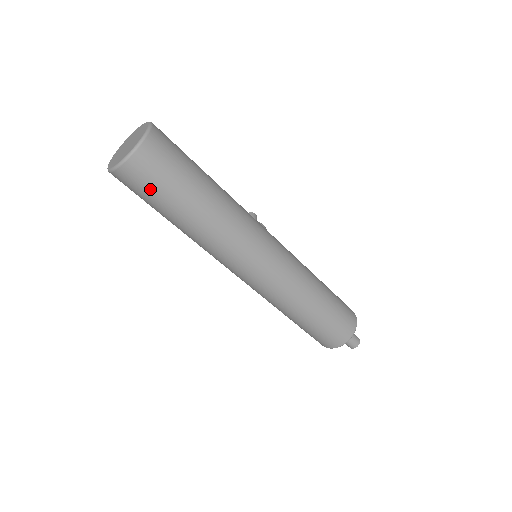
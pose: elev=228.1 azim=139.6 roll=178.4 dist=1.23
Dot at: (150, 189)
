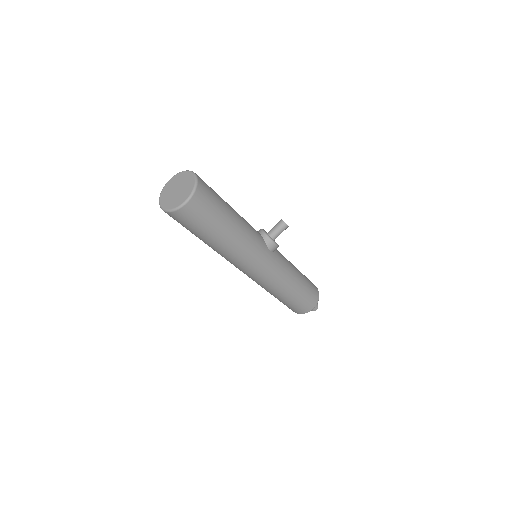
Dot at: occluded
